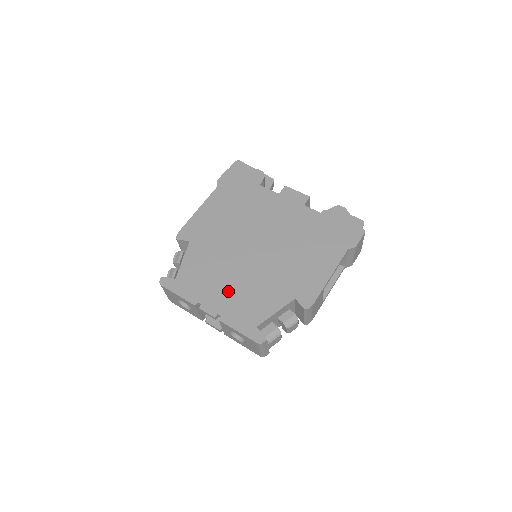
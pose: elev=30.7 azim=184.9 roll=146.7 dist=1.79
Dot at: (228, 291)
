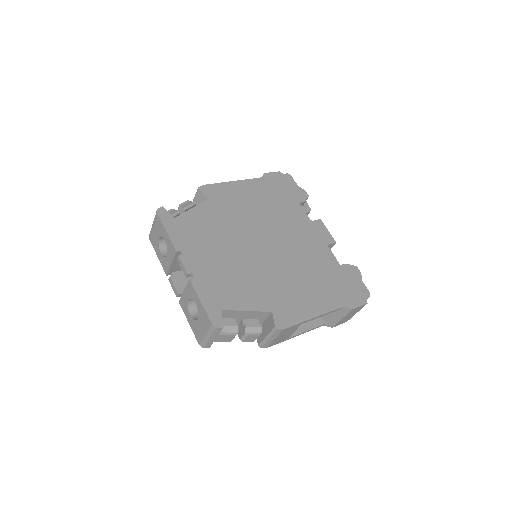
Dot at: (215, 262)
